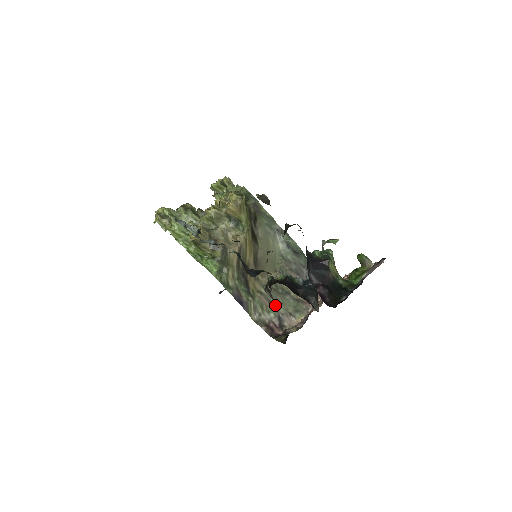
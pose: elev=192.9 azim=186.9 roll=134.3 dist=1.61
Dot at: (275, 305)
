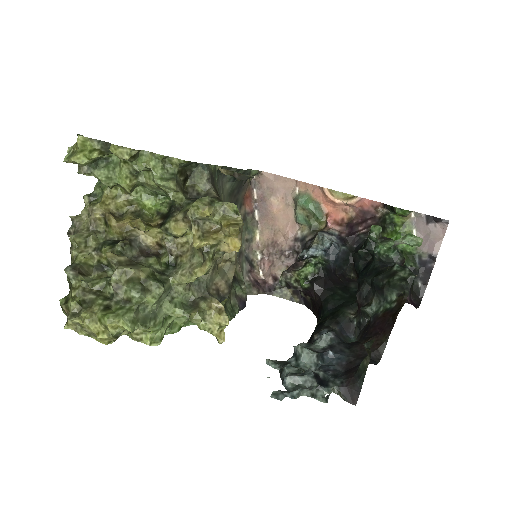
Dot at: (240, 252)
